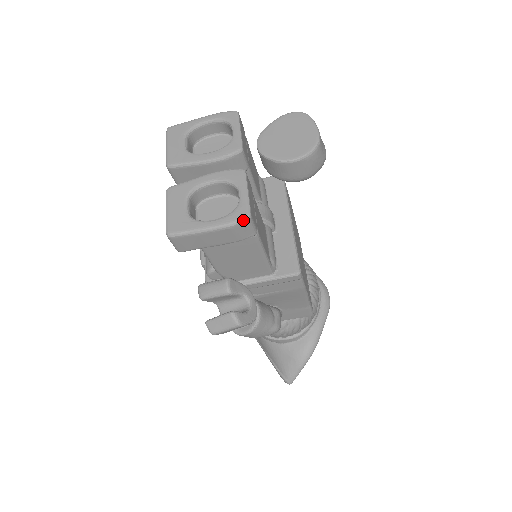
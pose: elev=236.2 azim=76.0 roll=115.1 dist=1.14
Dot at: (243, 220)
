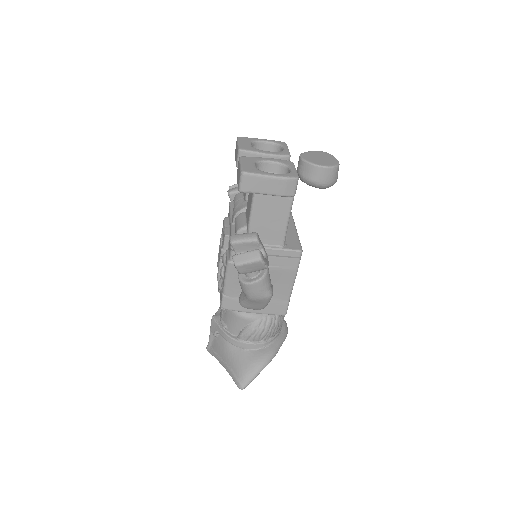
Dot at: (294, 178)
